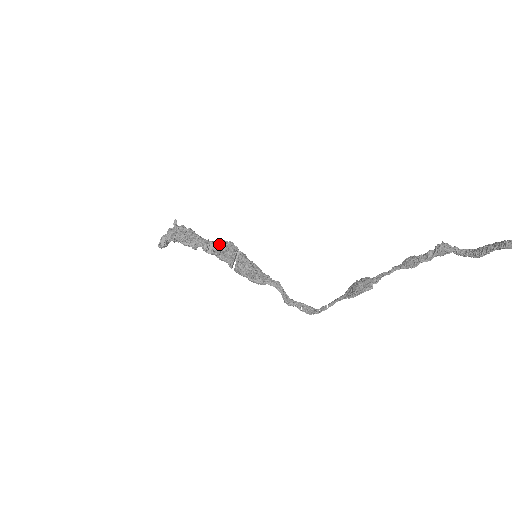
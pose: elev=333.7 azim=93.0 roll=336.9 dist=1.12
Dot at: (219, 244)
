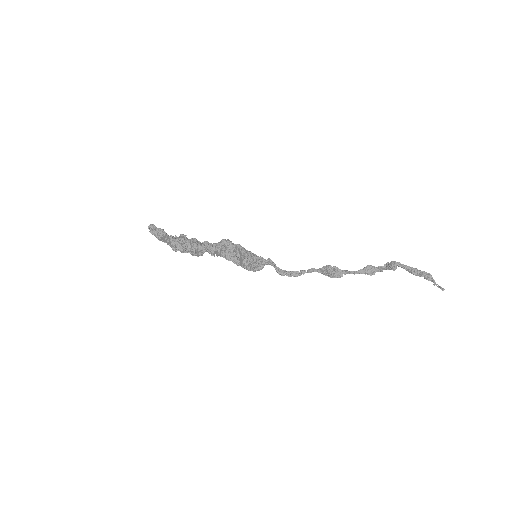
Dot at: (221, 247)
